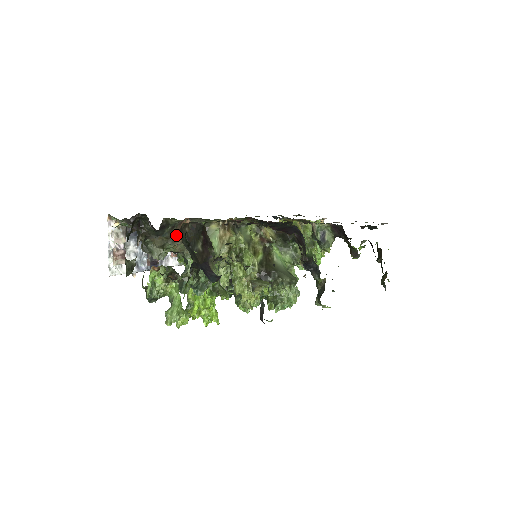
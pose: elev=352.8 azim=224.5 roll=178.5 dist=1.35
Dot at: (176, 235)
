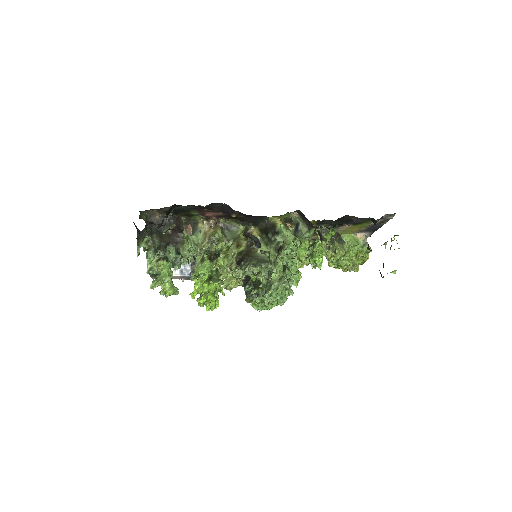
Dot at: occluded
